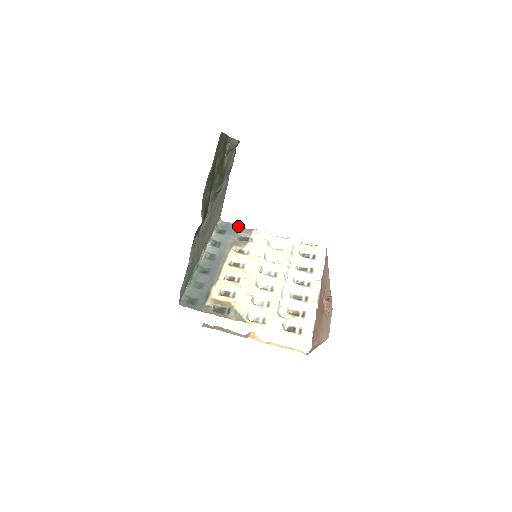
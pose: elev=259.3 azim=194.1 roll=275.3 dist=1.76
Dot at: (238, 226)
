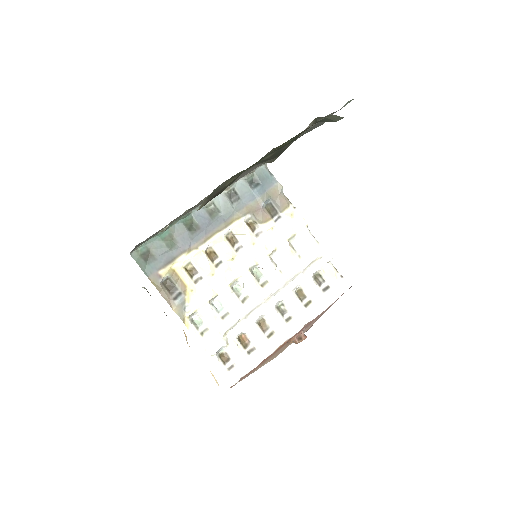
Dot at: (278, 188)
